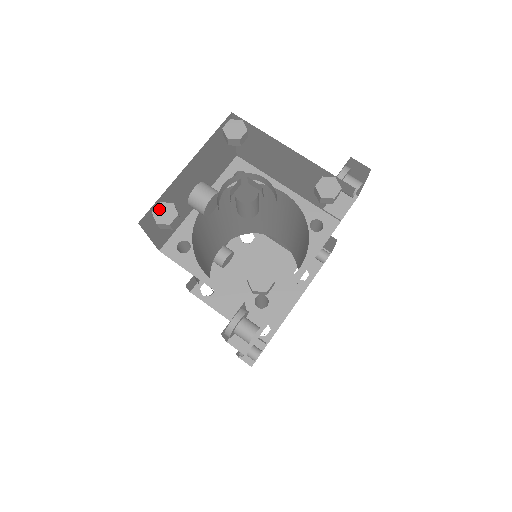
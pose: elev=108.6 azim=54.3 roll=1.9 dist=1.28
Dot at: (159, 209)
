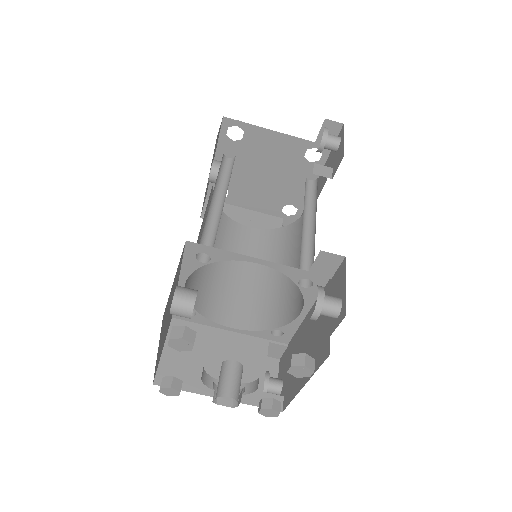
Dot at: (163, 391)
